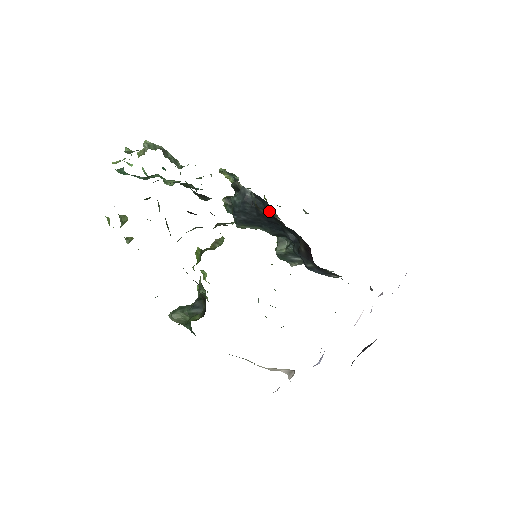
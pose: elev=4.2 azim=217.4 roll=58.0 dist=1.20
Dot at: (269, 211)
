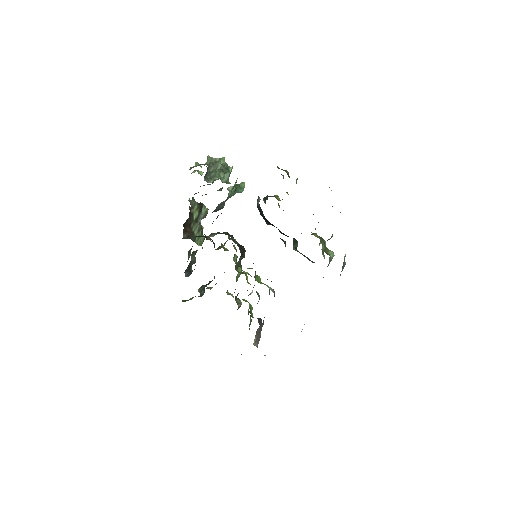
Dot at: occluded
